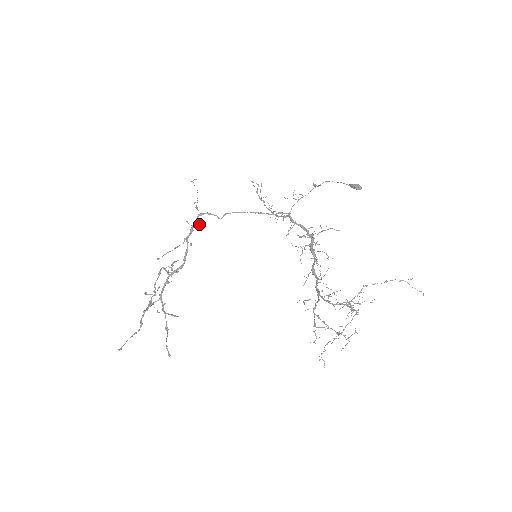
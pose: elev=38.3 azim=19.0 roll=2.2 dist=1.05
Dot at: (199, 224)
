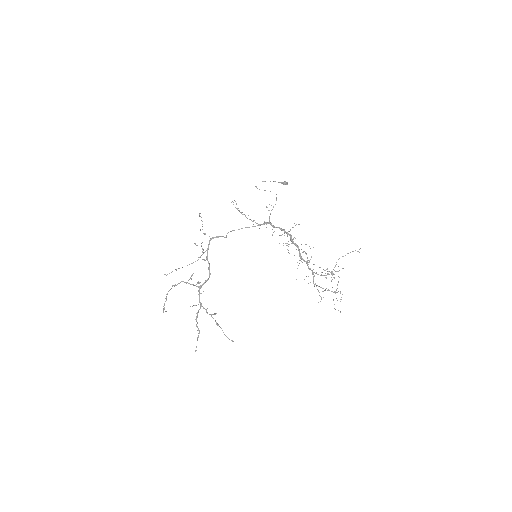
Dot at: occluded
